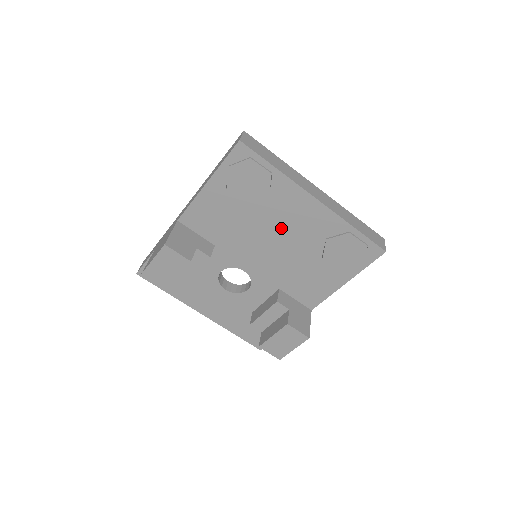
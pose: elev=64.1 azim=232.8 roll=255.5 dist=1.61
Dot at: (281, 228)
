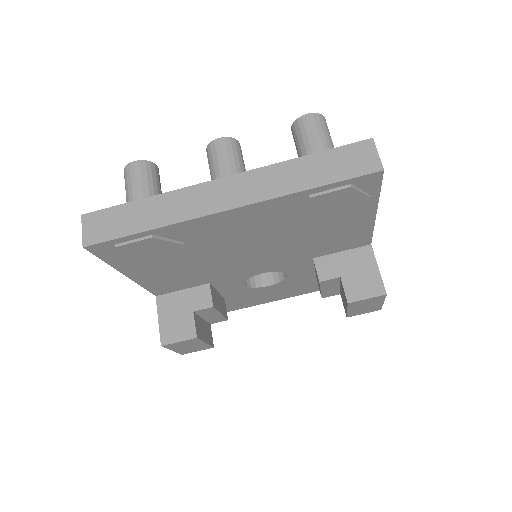
Dot at: (238, 243)
